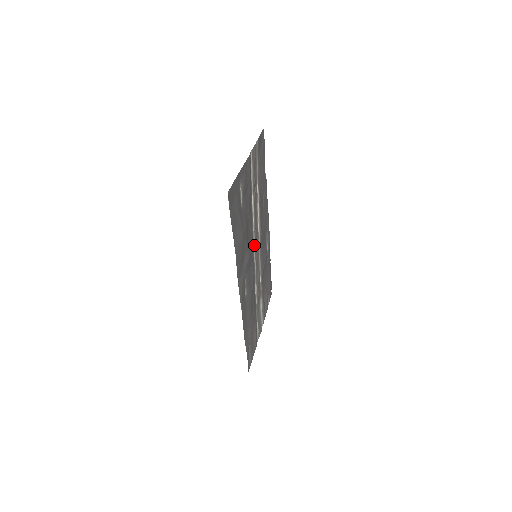
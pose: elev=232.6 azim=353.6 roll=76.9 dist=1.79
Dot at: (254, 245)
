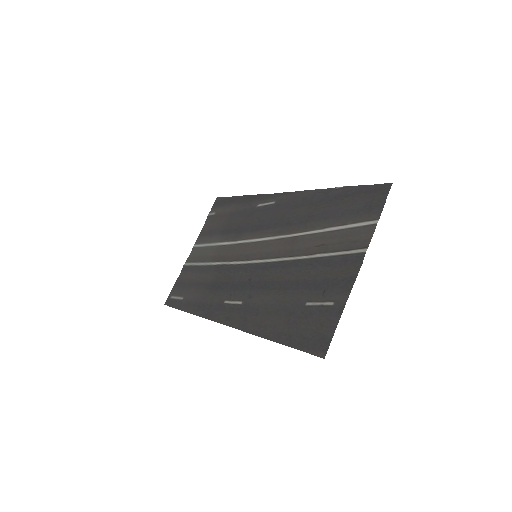
Dot at: (266, 260)
